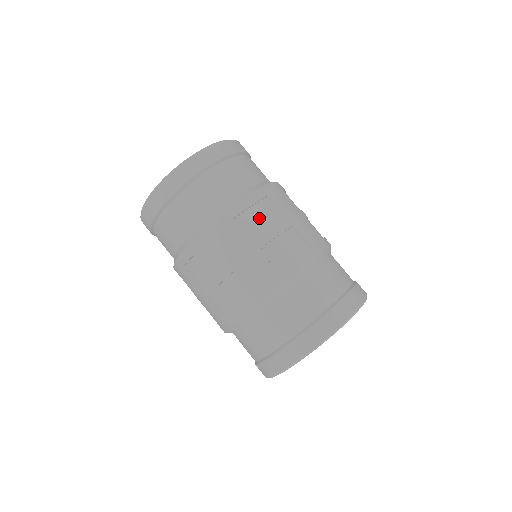
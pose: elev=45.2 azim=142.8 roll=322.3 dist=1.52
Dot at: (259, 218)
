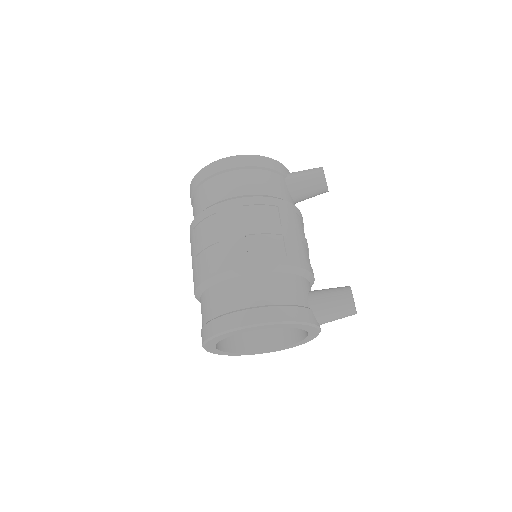
Dot at: (202, 232)
